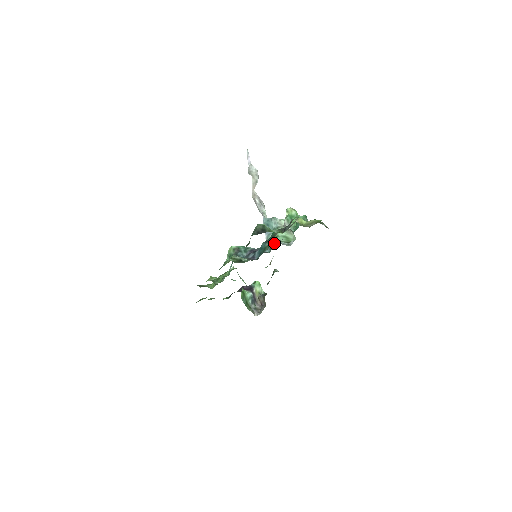
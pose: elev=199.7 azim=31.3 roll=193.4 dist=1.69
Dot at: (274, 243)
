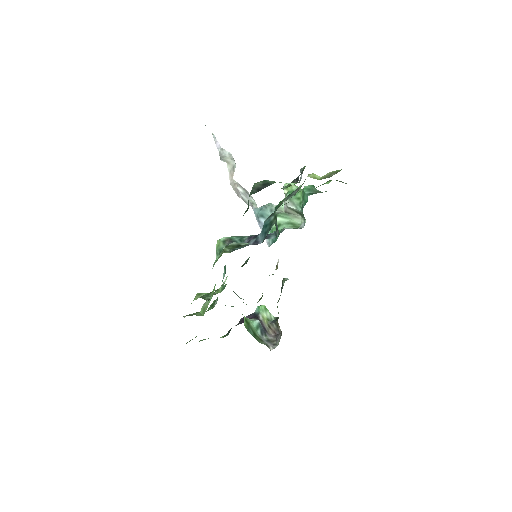
Dot at: occluded
